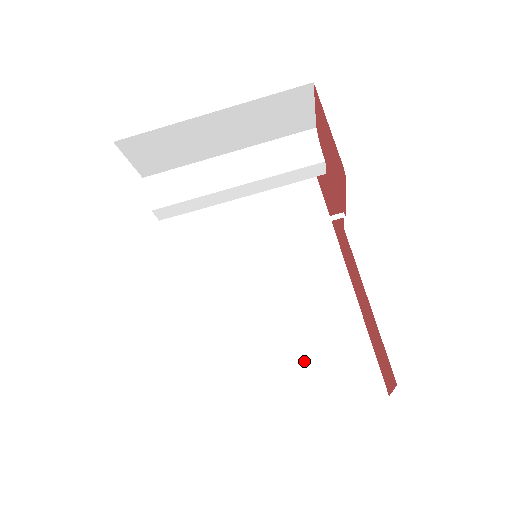
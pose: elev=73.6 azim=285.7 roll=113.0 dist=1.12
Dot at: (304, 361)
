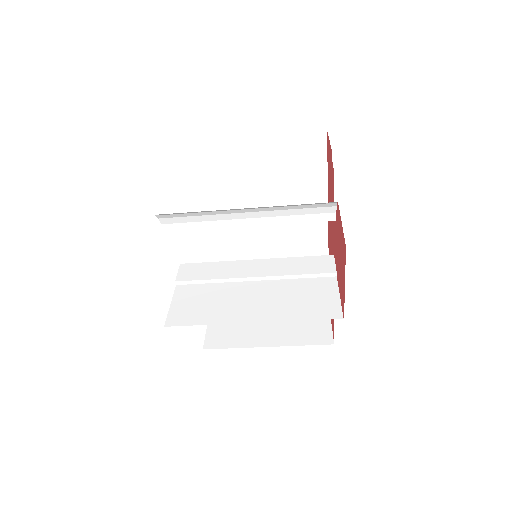
Dot at: occluded
